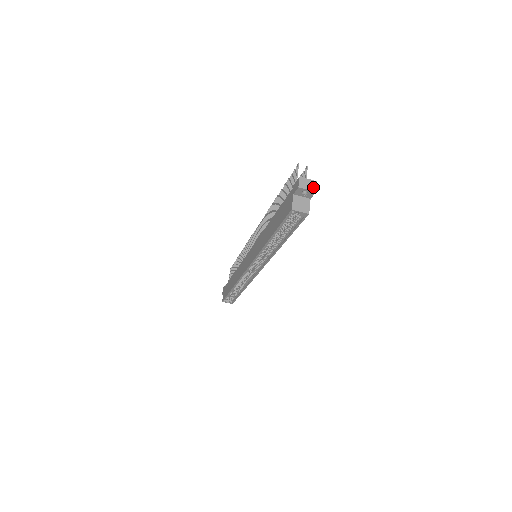
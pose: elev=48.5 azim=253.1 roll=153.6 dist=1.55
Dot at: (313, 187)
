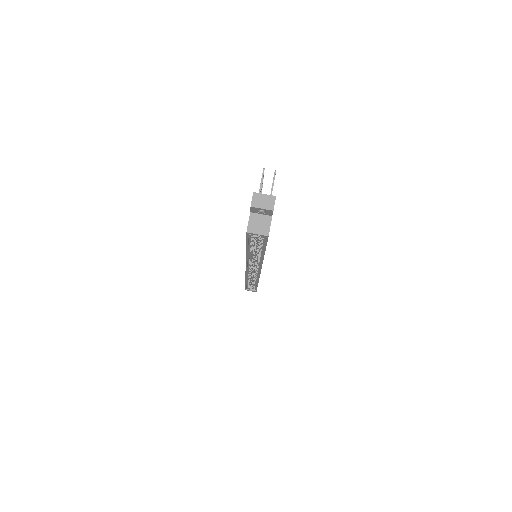
Dot at: (270, 204)
